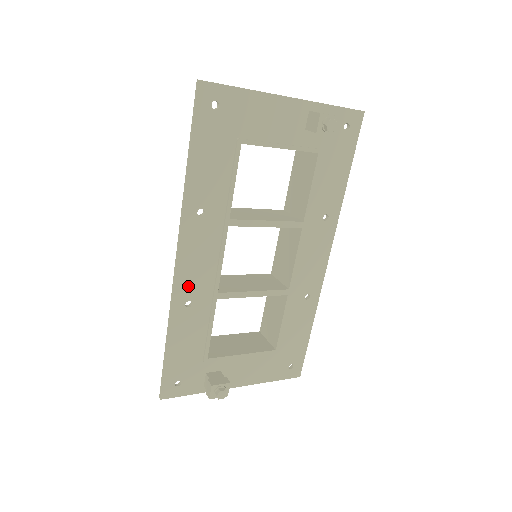
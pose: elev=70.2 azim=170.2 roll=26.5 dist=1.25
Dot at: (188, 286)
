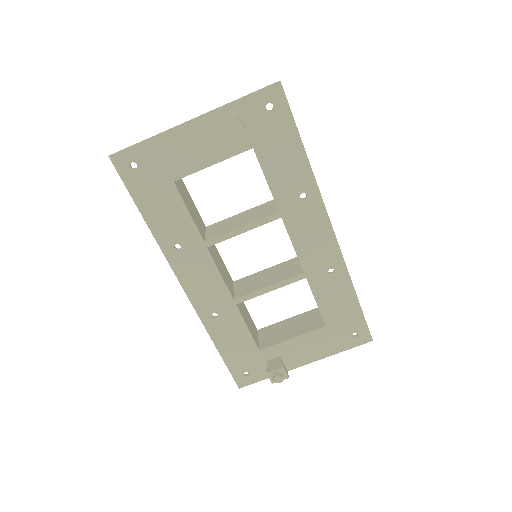
Dot at: (205, 303)
